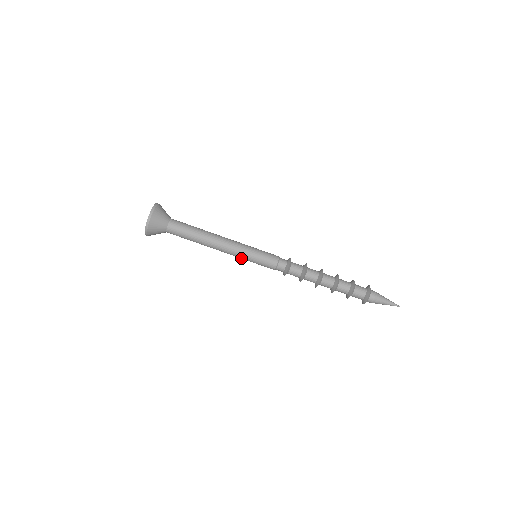
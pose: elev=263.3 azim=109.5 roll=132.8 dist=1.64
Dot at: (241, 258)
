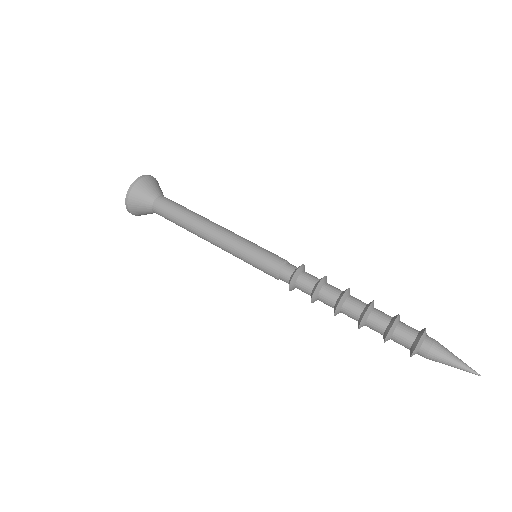
Dot at: (237, 245)
